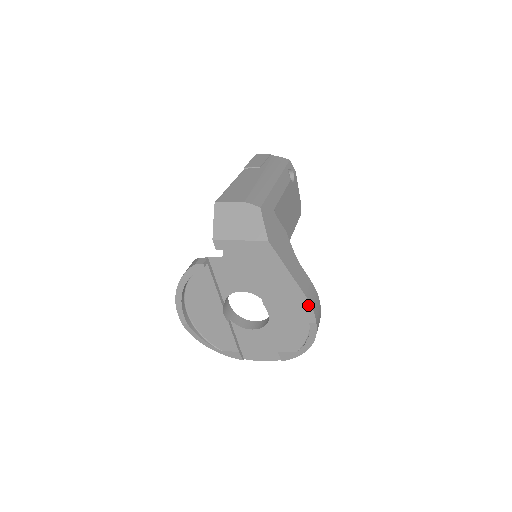
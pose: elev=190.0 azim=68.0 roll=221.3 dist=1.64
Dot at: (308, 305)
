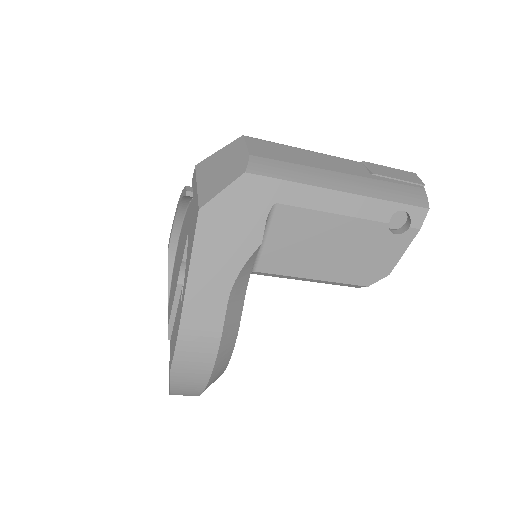
Dot at: (177, 336)
